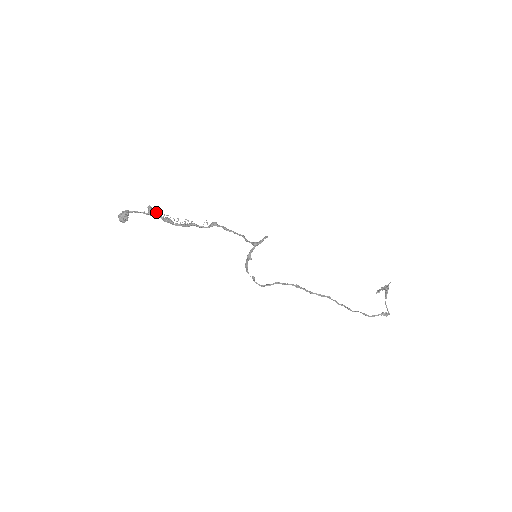
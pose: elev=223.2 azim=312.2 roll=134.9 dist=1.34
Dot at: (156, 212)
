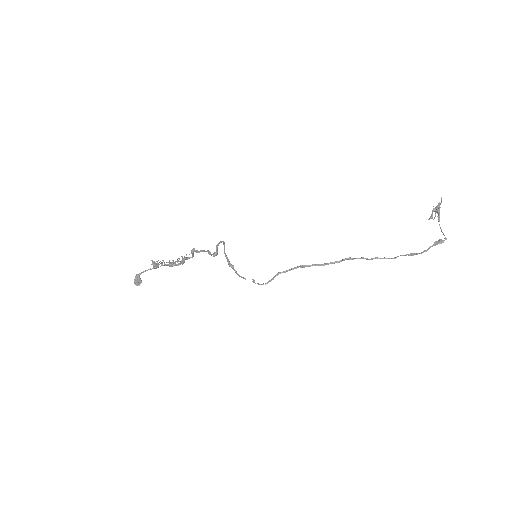
Dot at: (161, 263)
